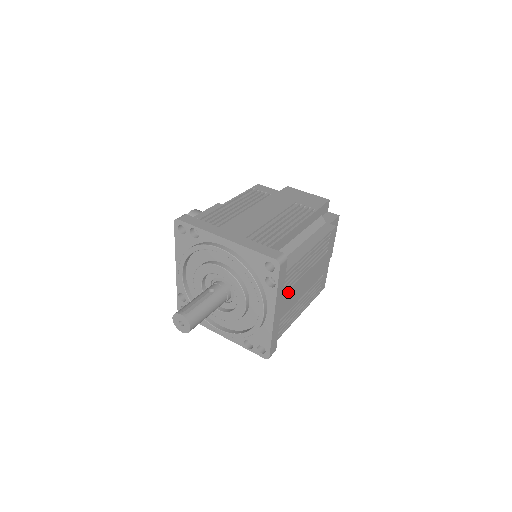
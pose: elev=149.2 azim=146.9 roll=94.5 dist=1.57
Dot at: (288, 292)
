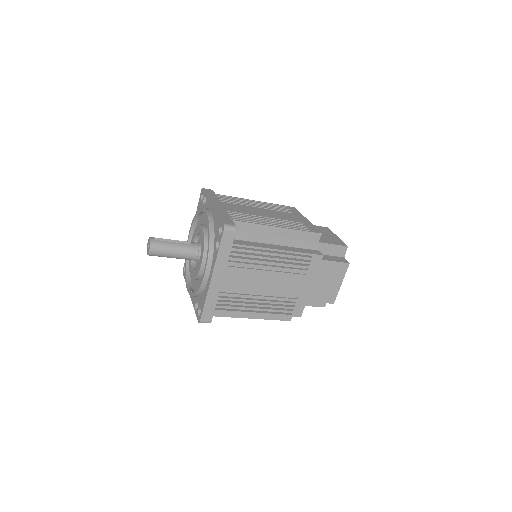
Dot at: (235, 270)
